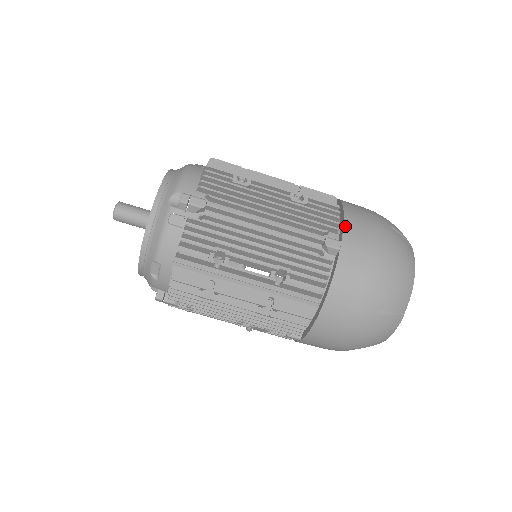
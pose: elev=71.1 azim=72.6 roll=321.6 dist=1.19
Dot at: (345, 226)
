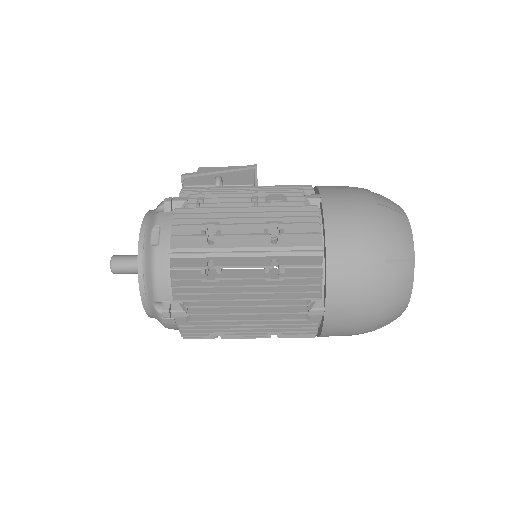
Dot at: (327, 294)
